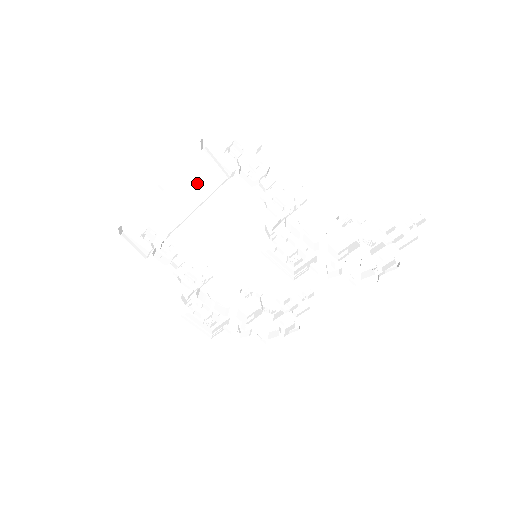
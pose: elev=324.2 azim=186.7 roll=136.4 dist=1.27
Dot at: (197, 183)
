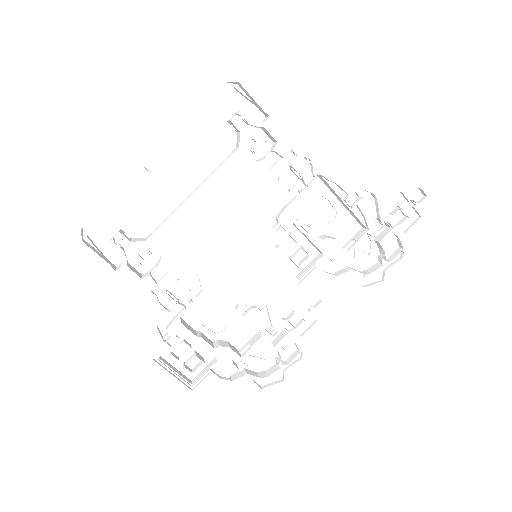
Dot at: (191, 163)
